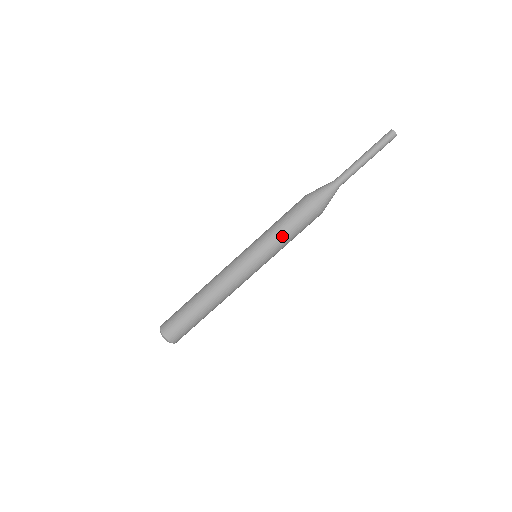
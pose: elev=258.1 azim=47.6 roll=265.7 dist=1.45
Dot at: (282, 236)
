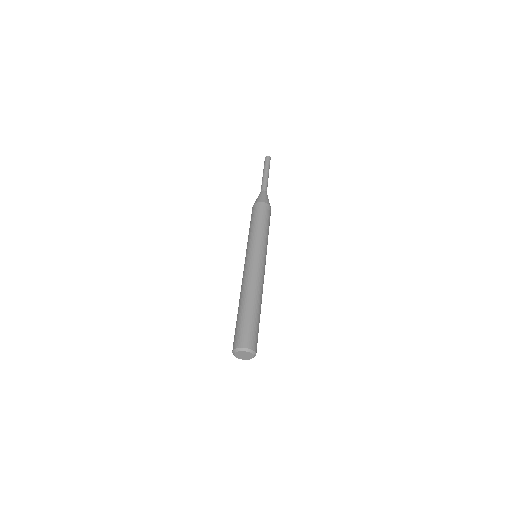
Dot at: (253, 229)
